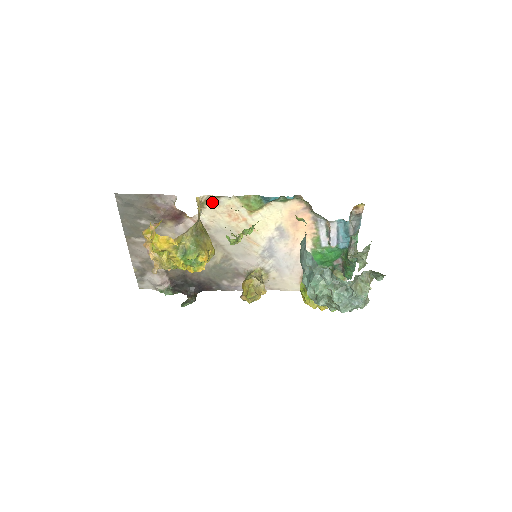
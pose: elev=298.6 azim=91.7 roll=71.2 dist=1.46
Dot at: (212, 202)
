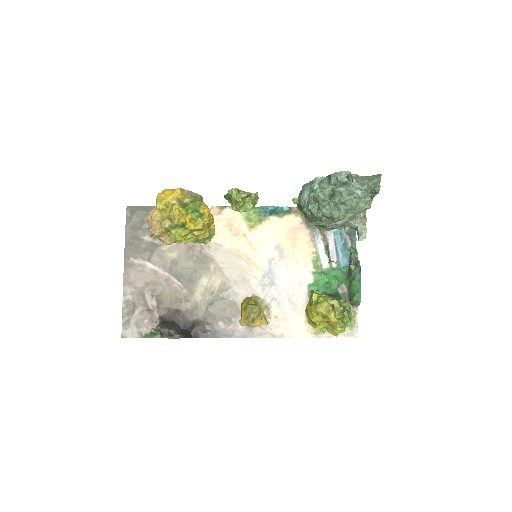
Dot at: (215, 215)
